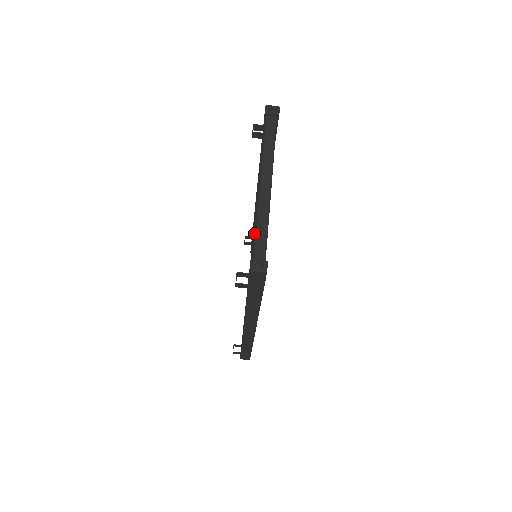
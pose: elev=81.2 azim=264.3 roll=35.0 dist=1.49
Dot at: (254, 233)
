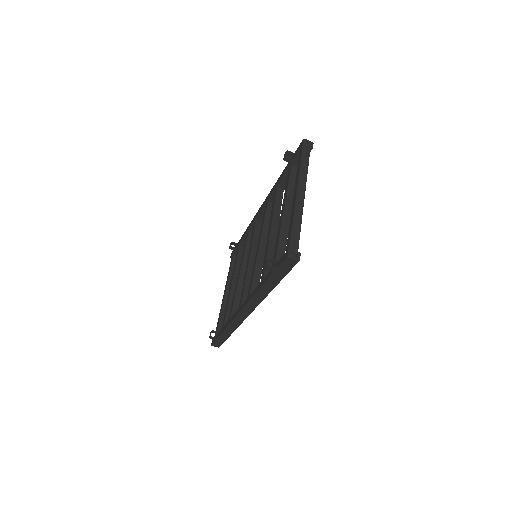
Dot at: (270, 235)
